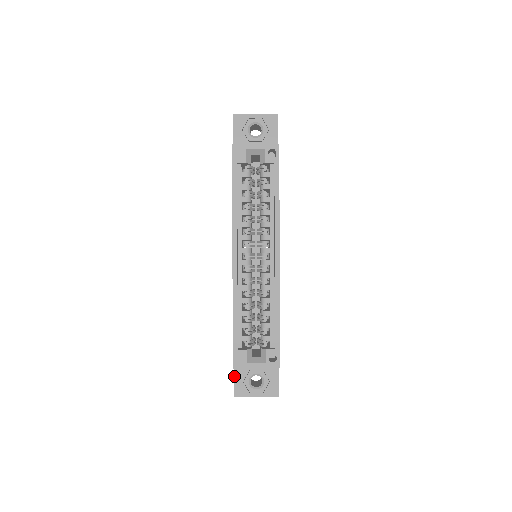
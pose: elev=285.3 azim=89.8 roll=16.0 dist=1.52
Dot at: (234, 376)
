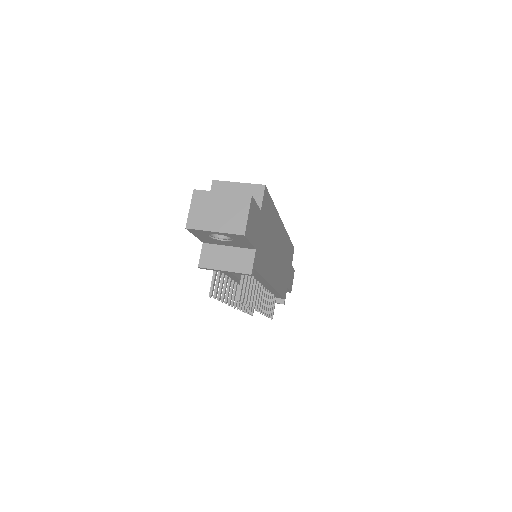
Dot at: occluded
